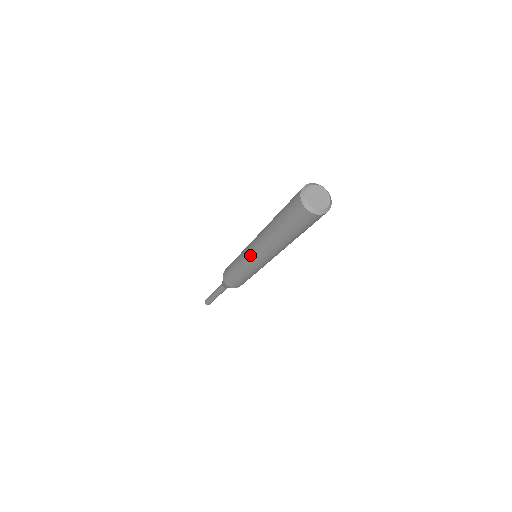
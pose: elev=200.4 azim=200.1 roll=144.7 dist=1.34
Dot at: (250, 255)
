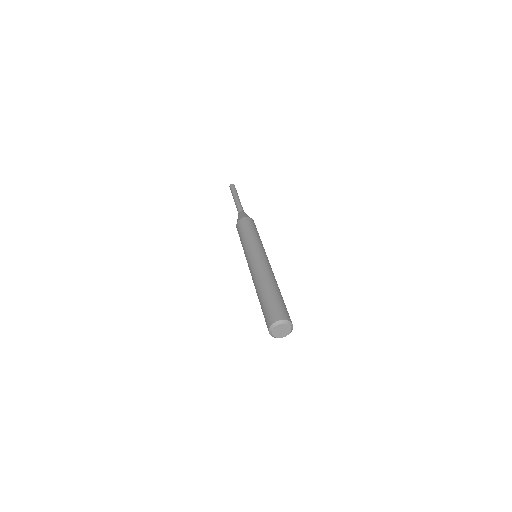
Dot at: (248, 263)
